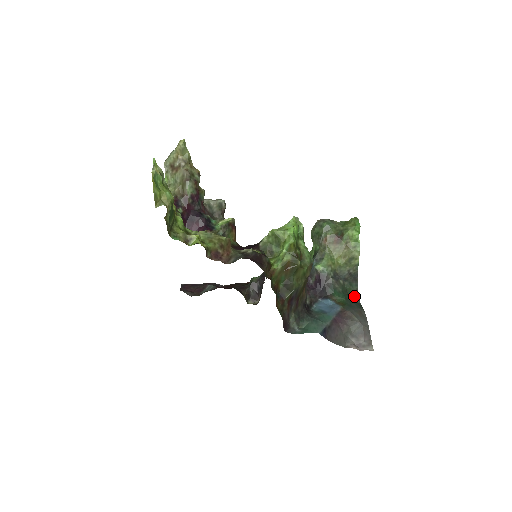
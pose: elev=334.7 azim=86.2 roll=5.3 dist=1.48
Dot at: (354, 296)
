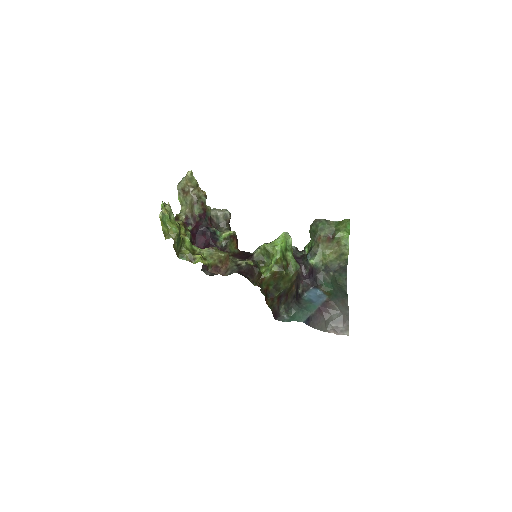
Dot at: (342, 285)
